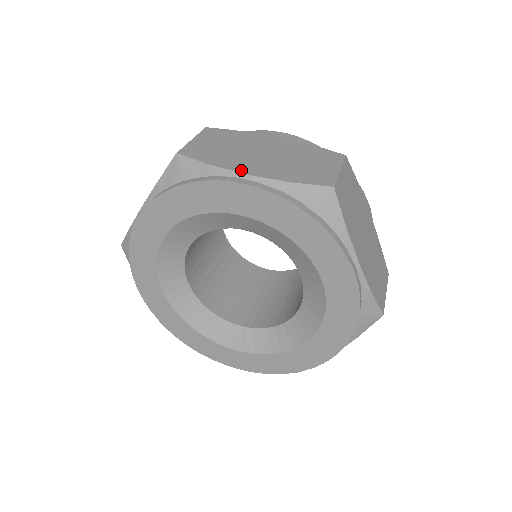
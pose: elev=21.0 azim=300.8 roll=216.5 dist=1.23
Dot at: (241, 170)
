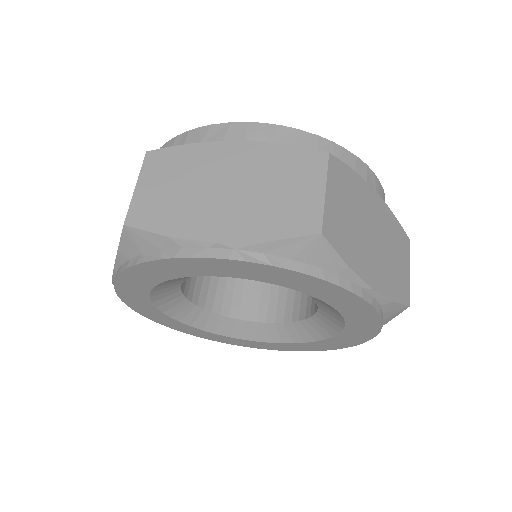
Dot at: (367, 278)
